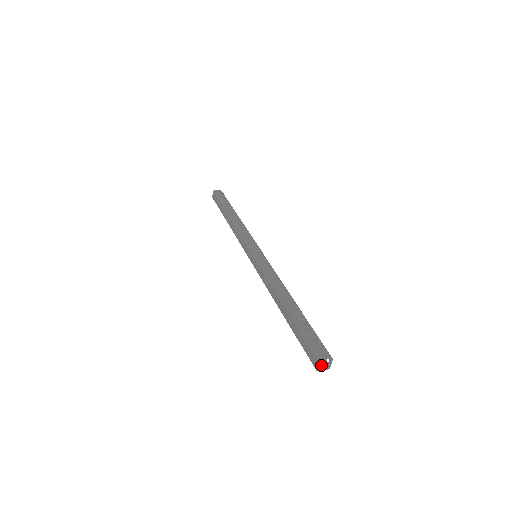
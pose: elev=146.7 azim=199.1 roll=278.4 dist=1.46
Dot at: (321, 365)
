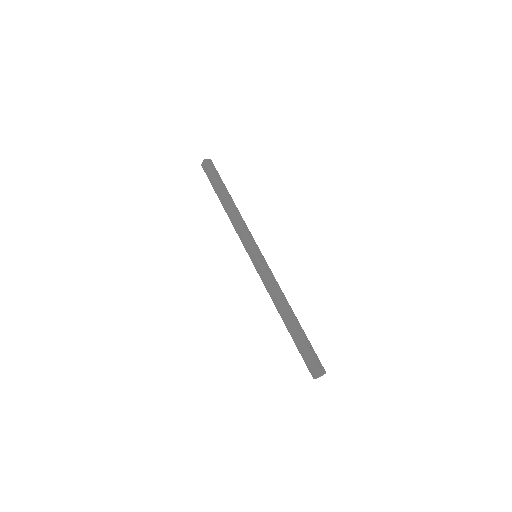
Dot at: occluded
